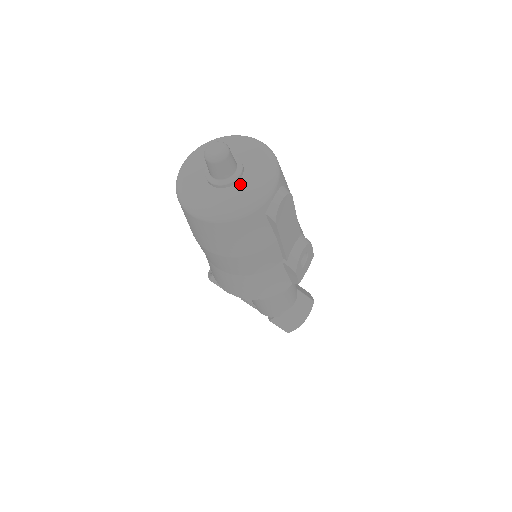
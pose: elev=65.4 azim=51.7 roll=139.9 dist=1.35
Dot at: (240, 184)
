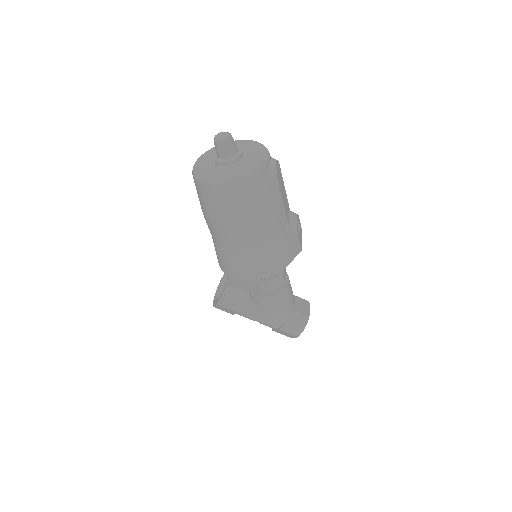
Dot at: (244, 158)
